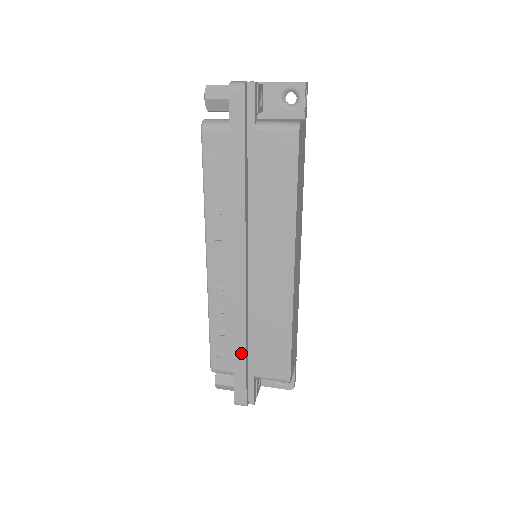
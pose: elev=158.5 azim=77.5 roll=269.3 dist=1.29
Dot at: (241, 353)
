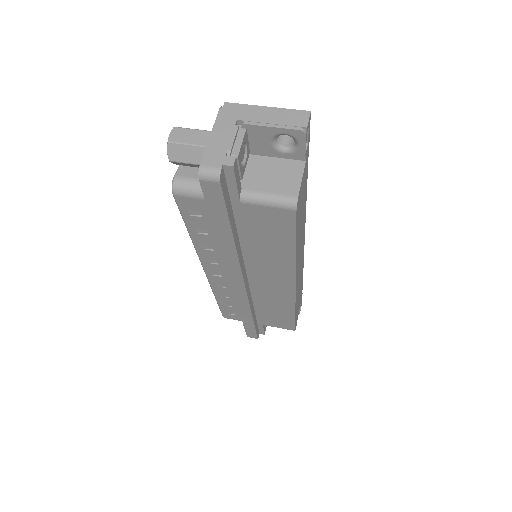
Dot at: (249, 321)
